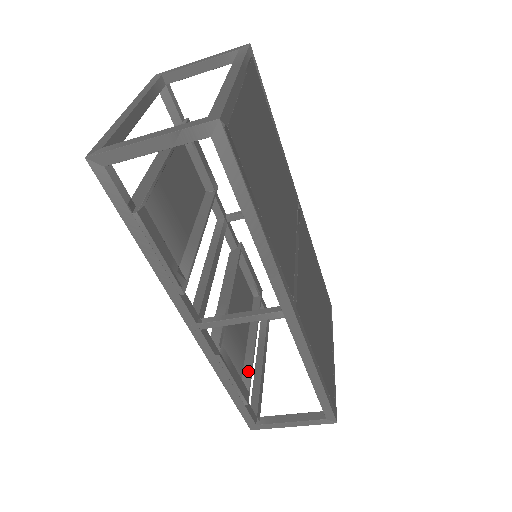
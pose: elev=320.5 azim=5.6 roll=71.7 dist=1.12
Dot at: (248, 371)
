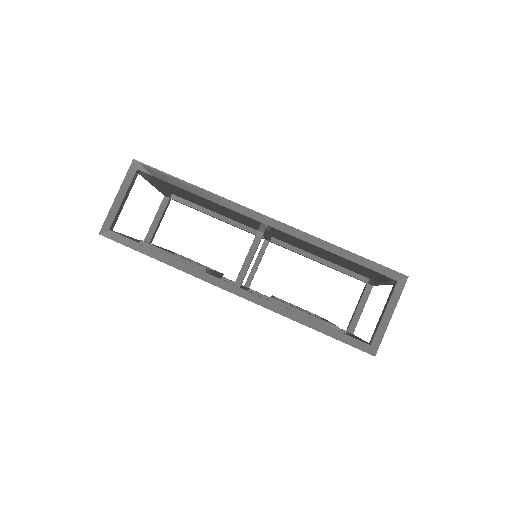
Dot at: occluded
